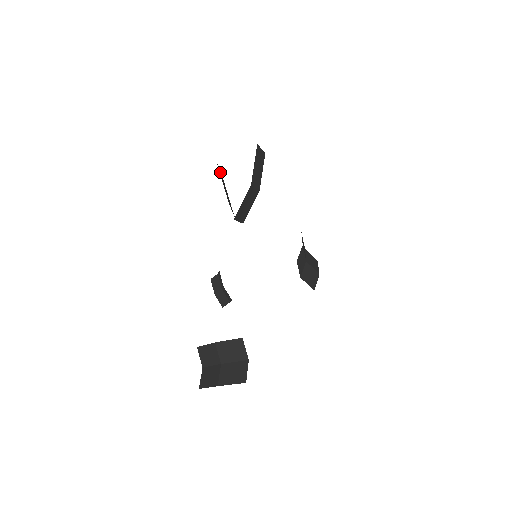
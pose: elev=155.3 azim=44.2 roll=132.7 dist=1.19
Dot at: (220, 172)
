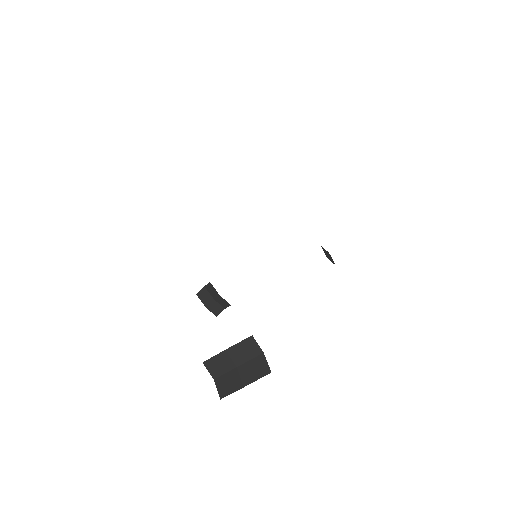
Dot at: occluded
